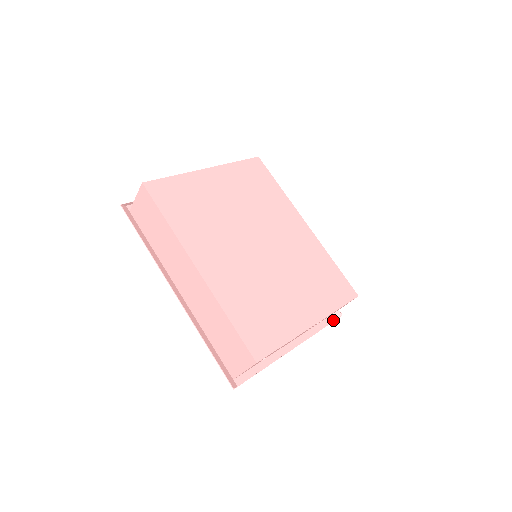
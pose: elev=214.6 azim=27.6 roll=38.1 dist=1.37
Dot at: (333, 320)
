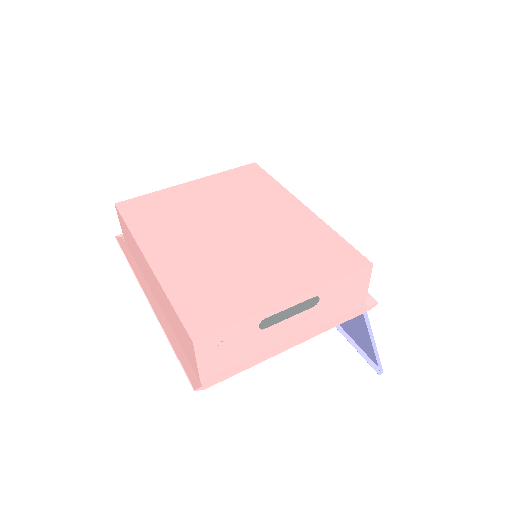
Dot at: (364, 311)
